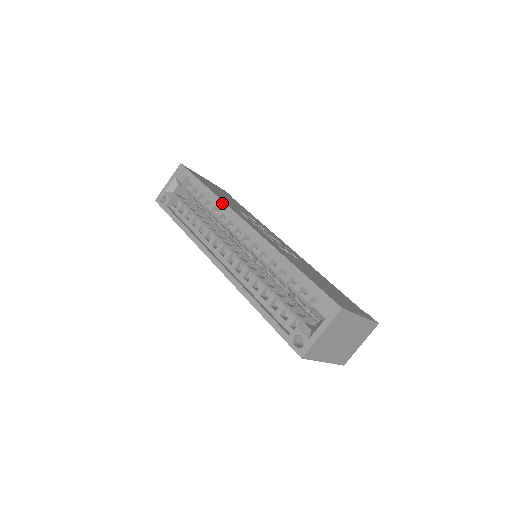
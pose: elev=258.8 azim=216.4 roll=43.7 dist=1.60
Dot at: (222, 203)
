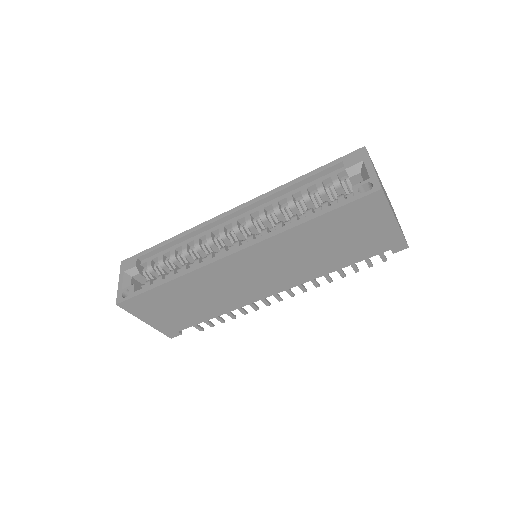
Dot at: (193, 228)
